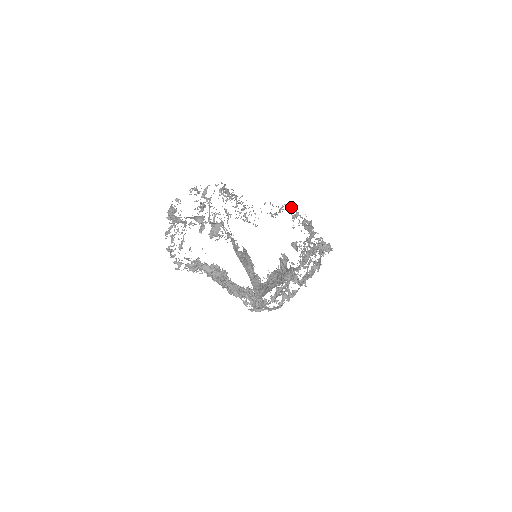
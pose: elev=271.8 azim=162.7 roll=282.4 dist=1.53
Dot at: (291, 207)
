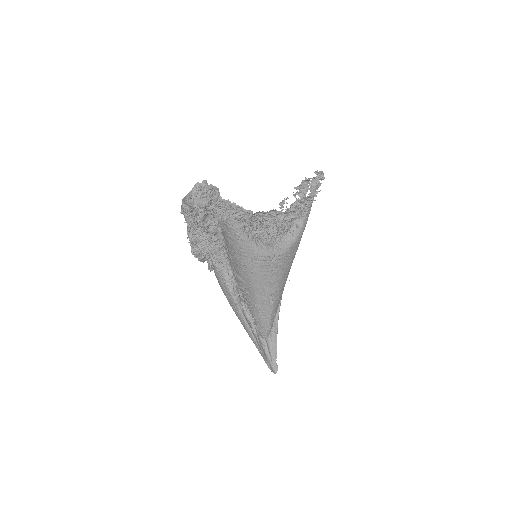
Dot at: occluded
